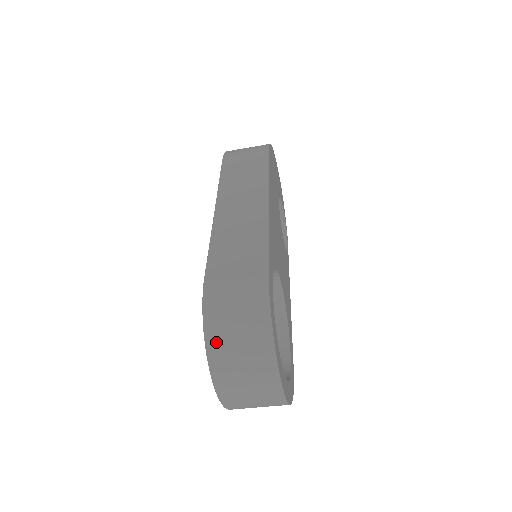
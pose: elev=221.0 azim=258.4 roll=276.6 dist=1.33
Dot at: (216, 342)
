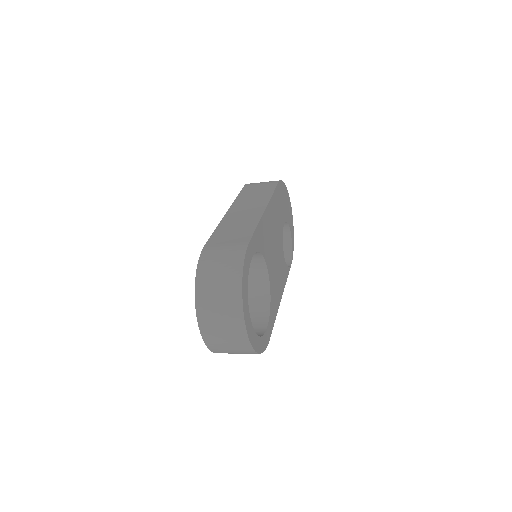
Dot at: (203, 283)
